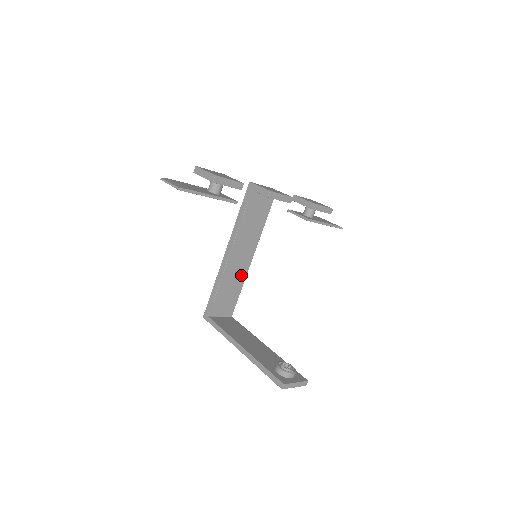
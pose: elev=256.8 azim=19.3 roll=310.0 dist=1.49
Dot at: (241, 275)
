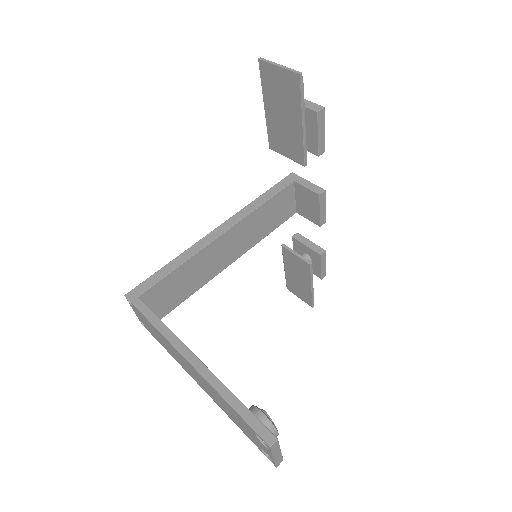
Dot at: (207, 274)
